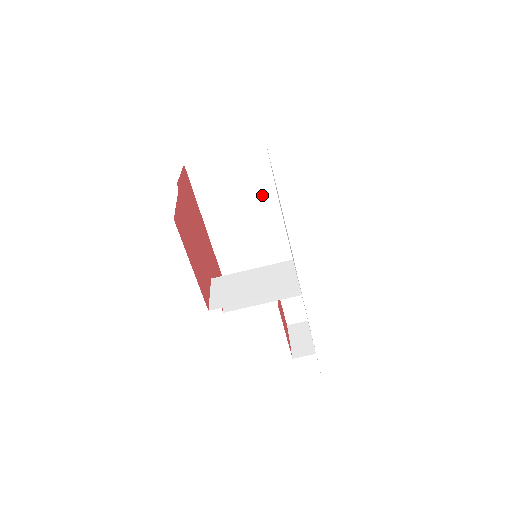
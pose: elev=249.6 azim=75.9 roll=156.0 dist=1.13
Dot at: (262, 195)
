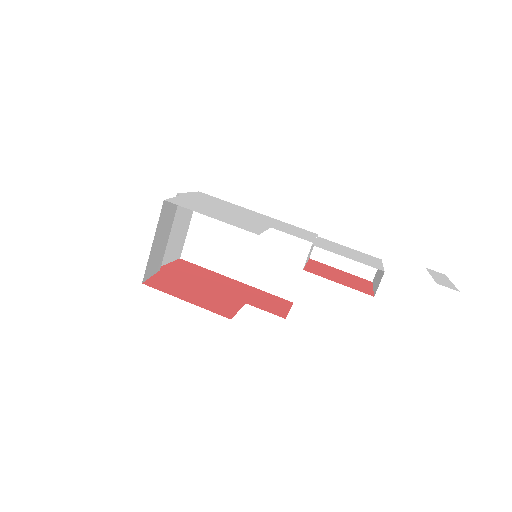
Dot at: occluded
